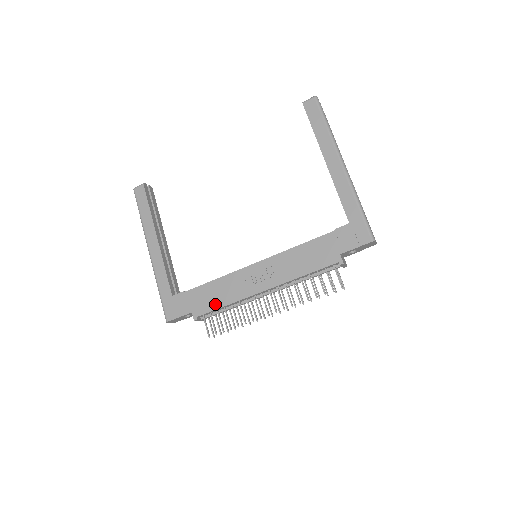
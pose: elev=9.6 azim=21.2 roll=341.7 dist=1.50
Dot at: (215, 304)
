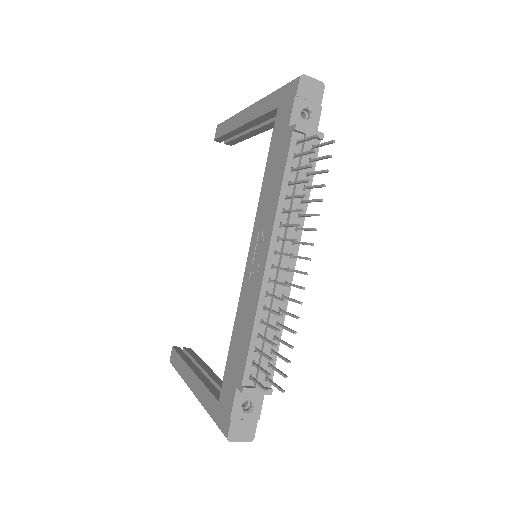
Dot at: (245, 344)
